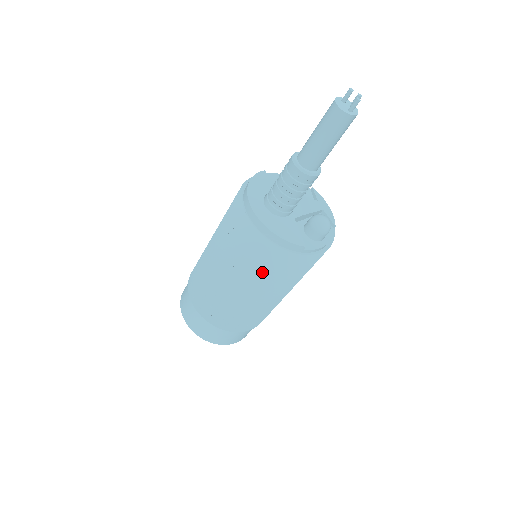
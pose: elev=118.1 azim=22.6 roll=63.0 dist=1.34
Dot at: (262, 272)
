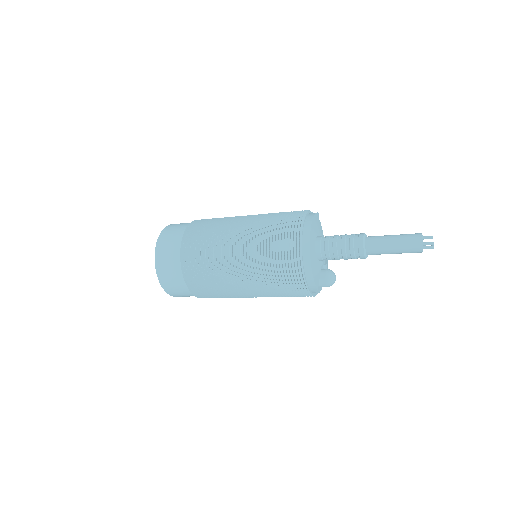
Dot at: (273, 282)
